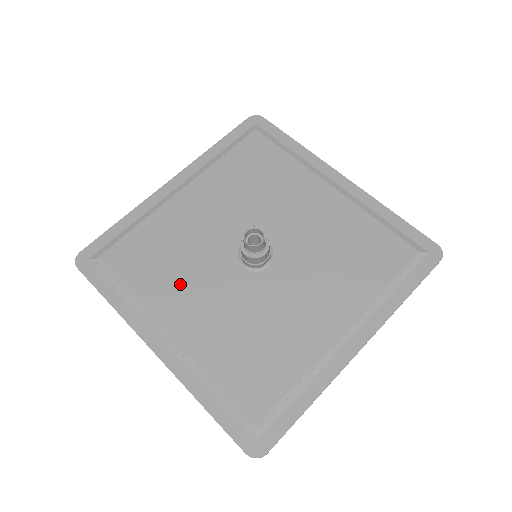
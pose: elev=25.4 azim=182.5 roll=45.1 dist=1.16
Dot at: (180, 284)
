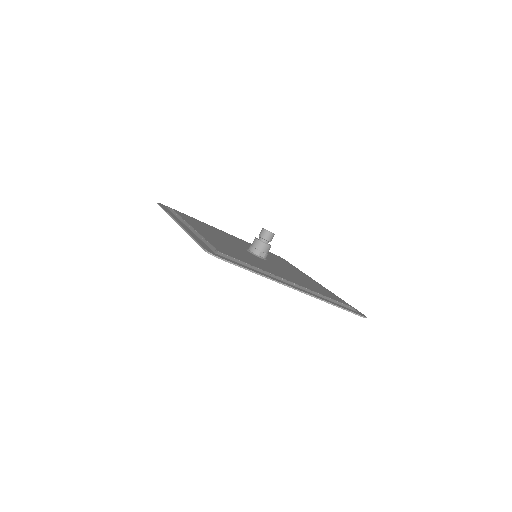
Dot at: (209, 231)
